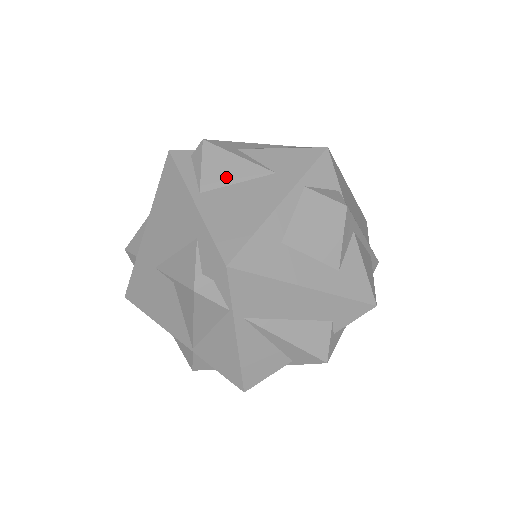
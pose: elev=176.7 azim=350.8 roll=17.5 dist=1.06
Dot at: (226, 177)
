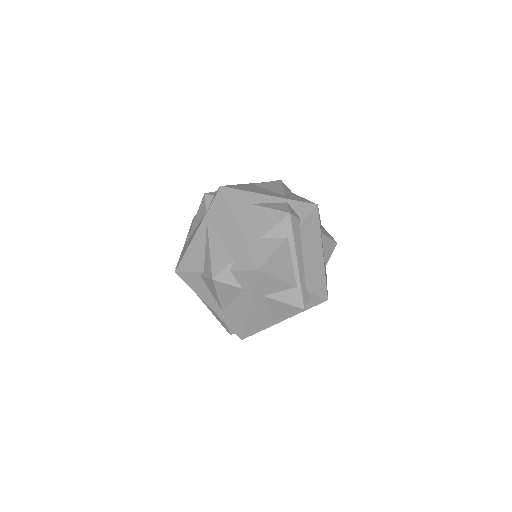
Dot at: (268, 187)
